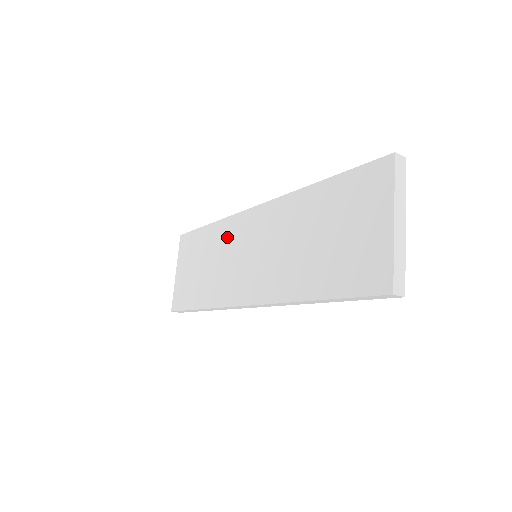
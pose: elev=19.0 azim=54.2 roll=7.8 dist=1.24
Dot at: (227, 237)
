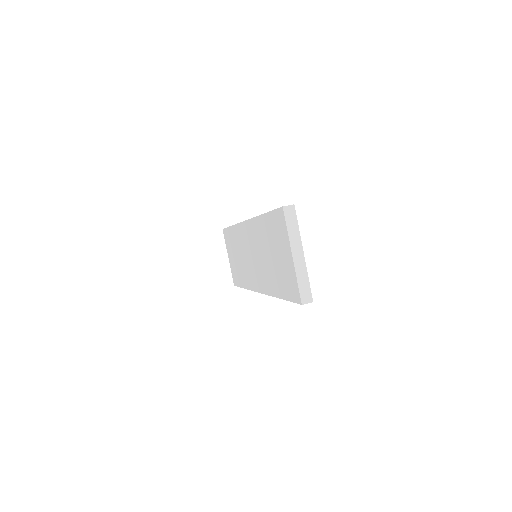
Dot at: (240, 240)
